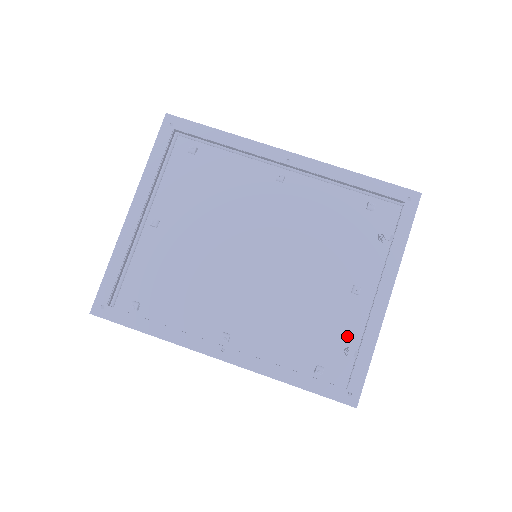
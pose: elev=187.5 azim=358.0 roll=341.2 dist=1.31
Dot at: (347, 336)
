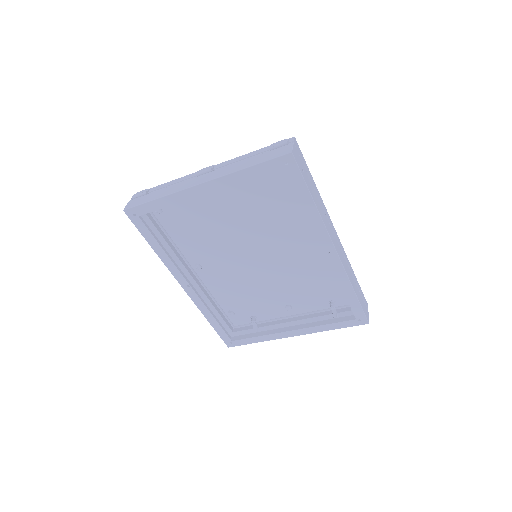
Dot at: (261, 314)
